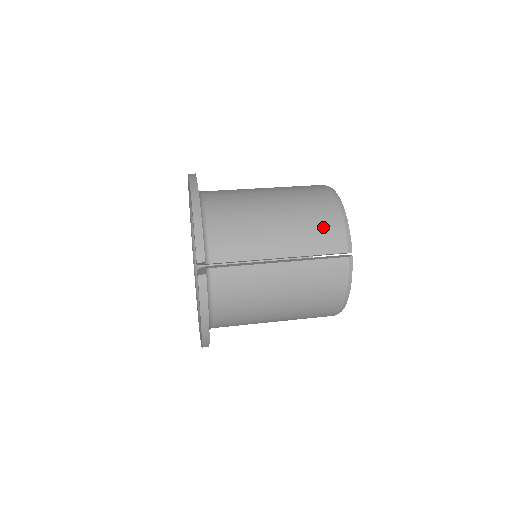
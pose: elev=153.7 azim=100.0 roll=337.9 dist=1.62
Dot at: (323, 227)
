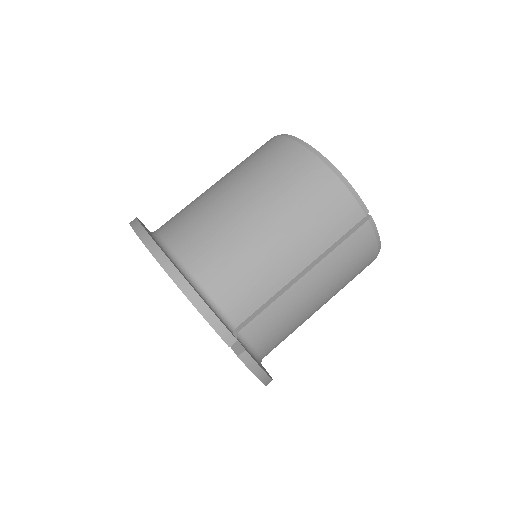
Dot at: (326, 207)
